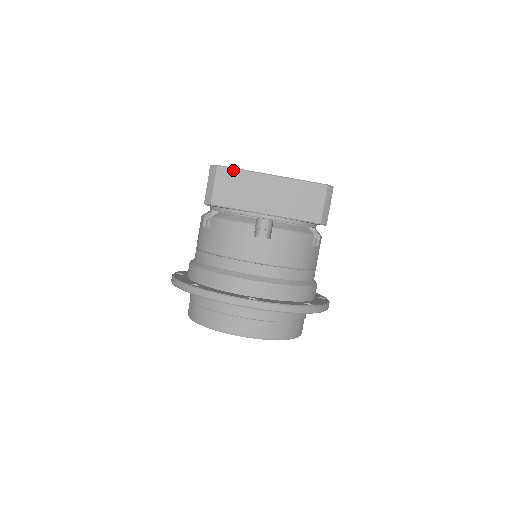
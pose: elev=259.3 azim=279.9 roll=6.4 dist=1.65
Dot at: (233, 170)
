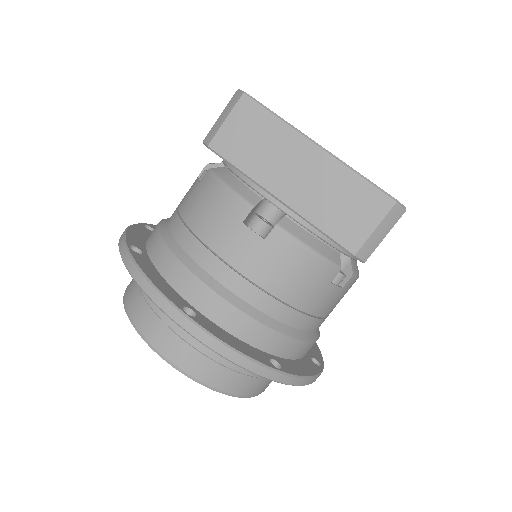
Dot at: (263, 110)
